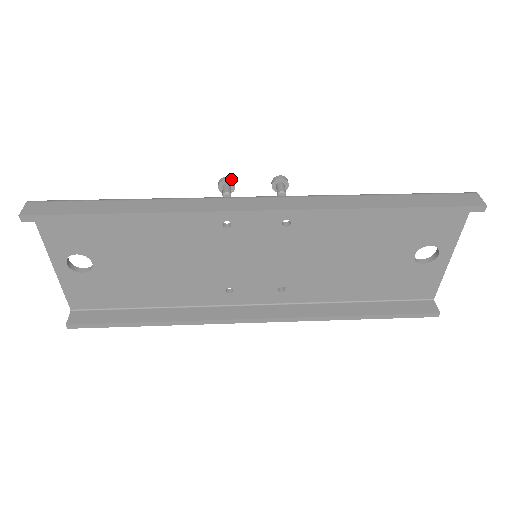
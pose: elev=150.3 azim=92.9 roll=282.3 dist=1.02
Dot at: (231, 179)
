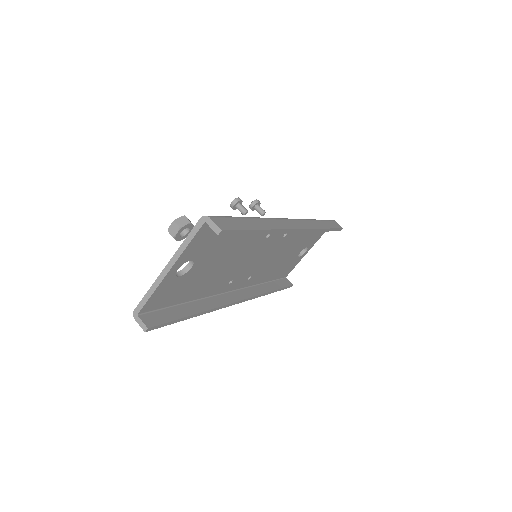
Dot at: (241, 200)
